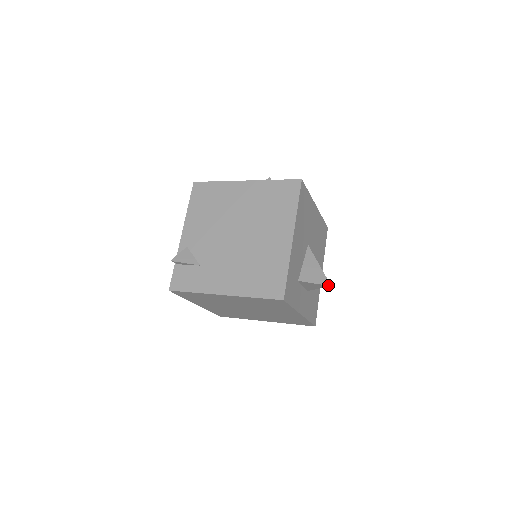
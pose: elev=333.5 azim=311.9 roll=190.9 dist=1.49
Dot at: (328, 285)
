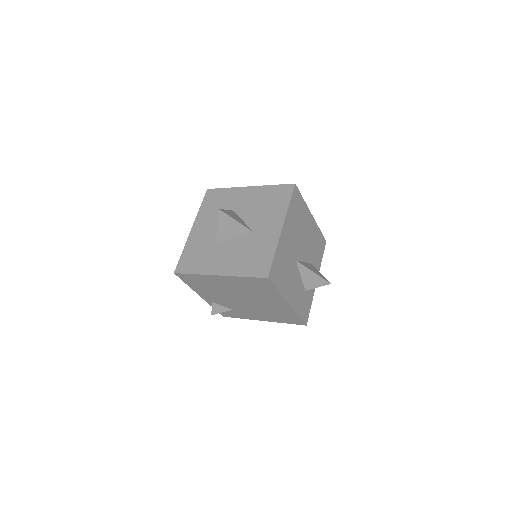
Dot at: occluded
